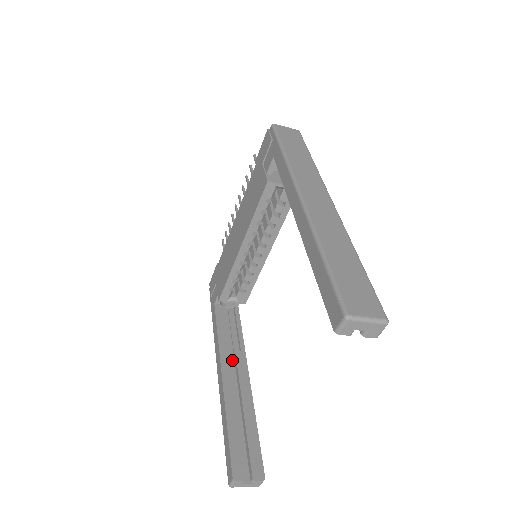
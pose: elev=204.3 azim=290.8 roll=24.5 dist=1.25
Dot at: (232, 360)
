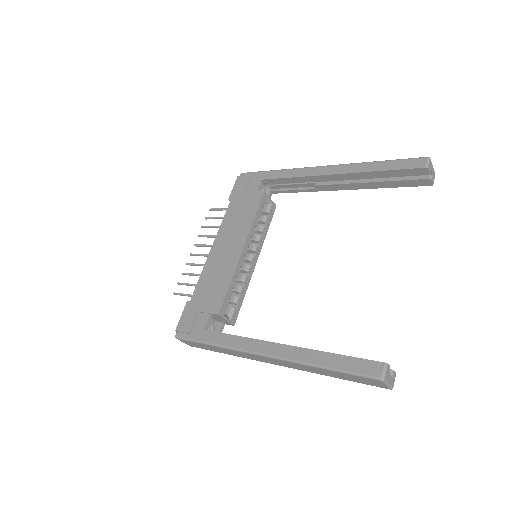
Dot at: occluded
